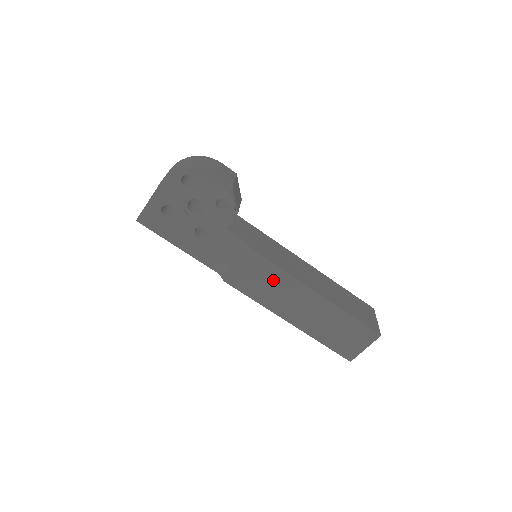
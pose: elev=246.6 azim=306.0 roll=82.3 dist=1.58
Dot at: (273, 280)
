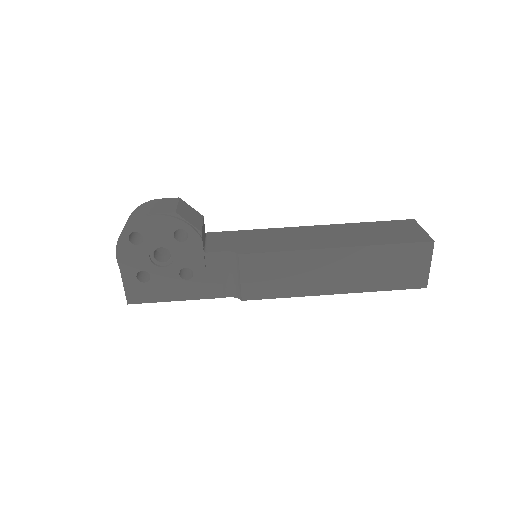
Dot at: (284, 267)
